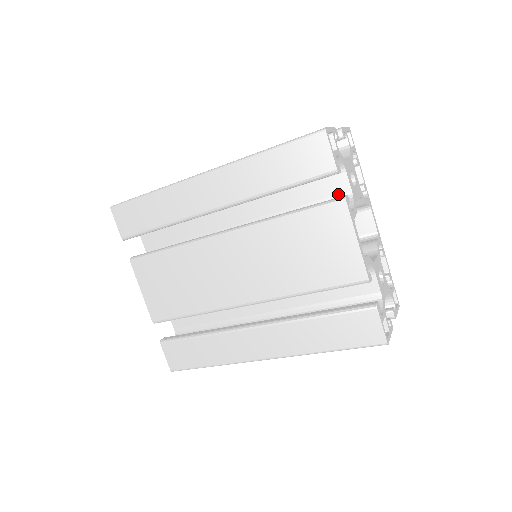
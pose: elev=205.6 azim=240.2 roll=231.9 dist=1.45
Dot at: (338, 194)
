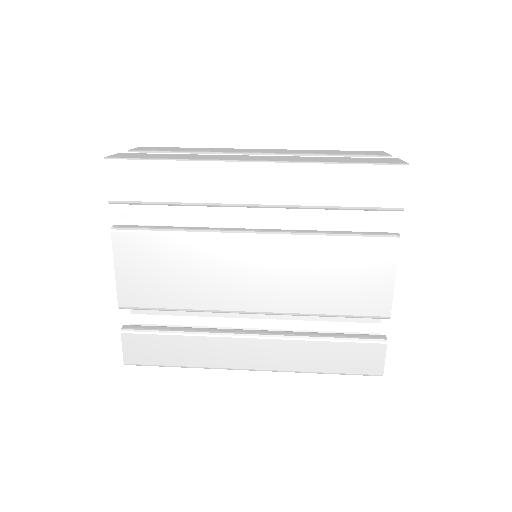
Dot at: (378, 224)
